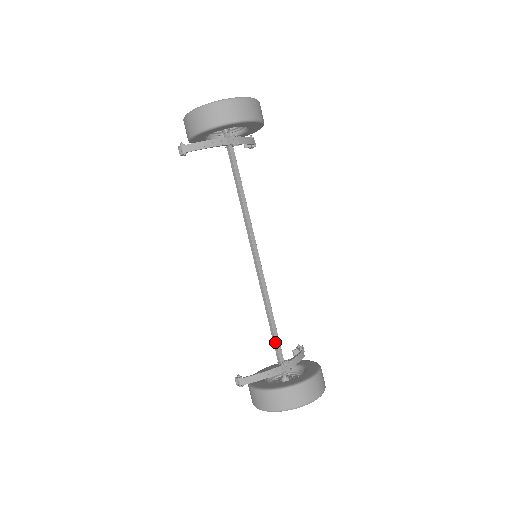
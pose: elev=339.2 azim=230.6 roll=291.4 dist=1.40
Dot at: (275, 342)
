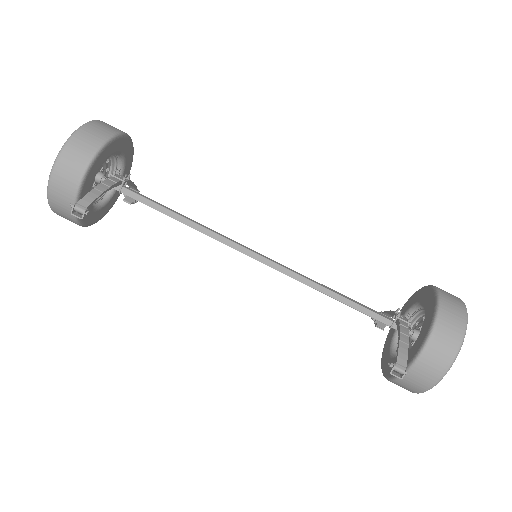
Dot at: (366, 310)
